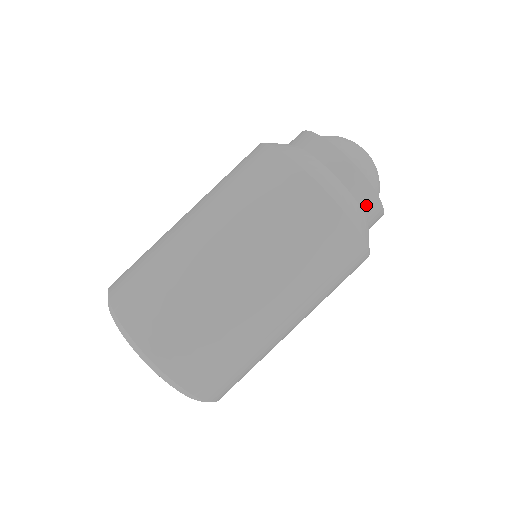
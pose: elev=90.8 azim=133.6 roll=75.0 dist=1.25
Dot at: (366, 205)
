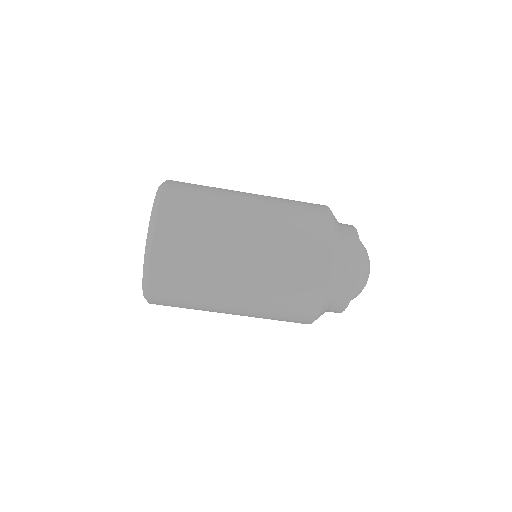
Dot at: (345, 284)
